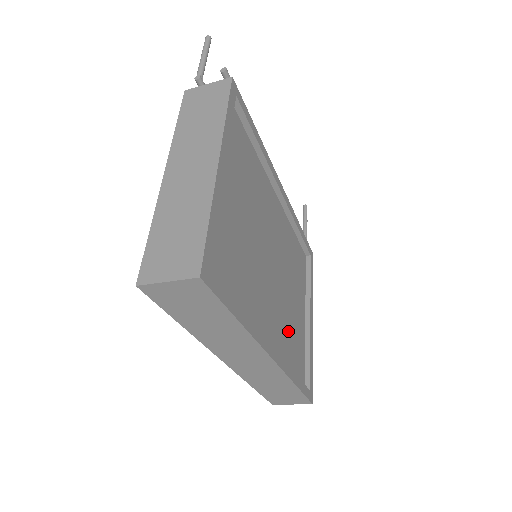
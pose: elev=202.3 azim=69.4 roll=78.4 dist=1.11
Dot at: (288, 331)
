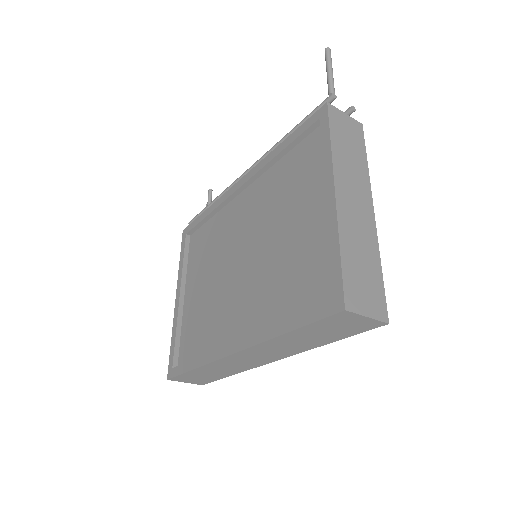
Dot at: occluded
